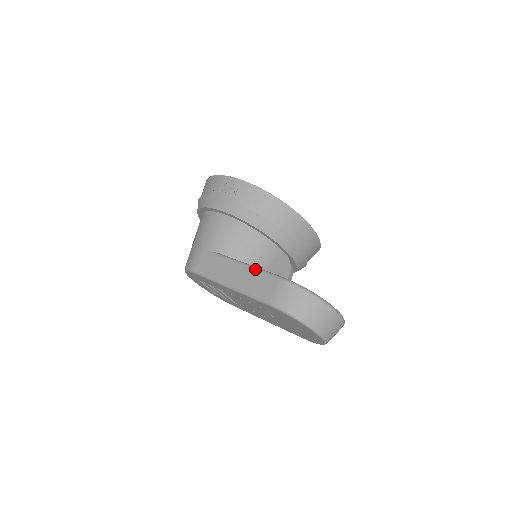
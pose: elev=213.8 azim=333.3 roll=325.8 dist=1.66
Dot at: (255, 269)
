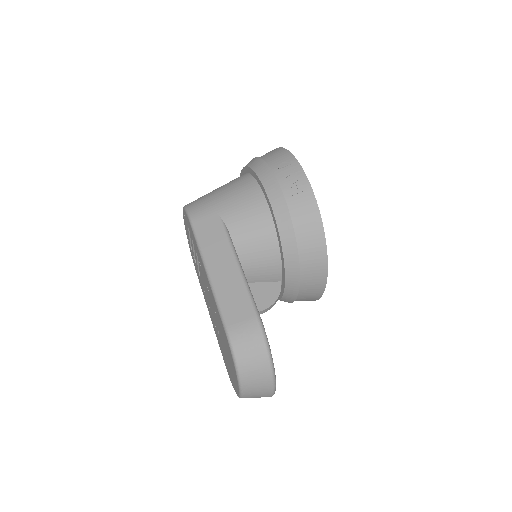
Dot at: (244, 282)
